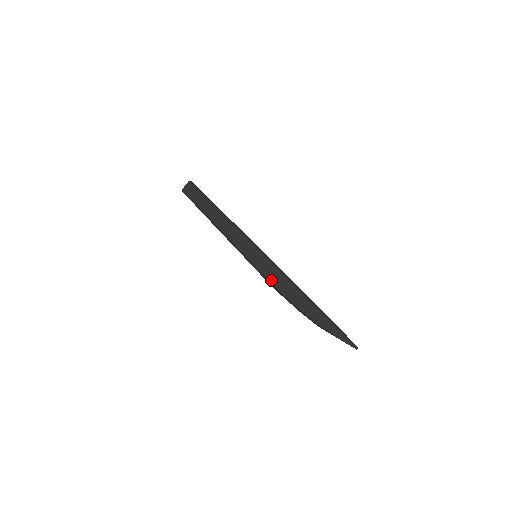
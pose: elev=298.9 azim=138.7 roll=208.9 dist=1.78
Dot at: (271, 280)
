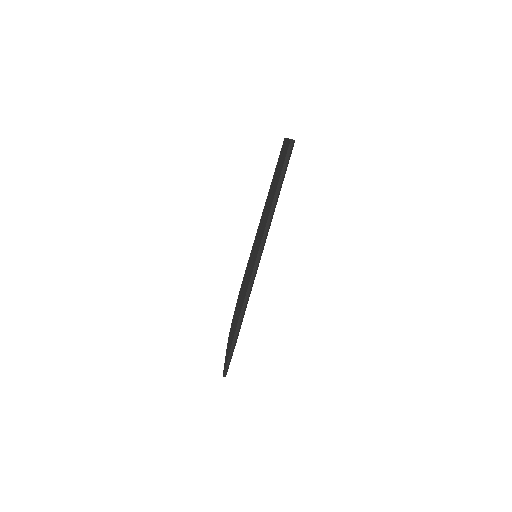
Dot at: (243, 281)
